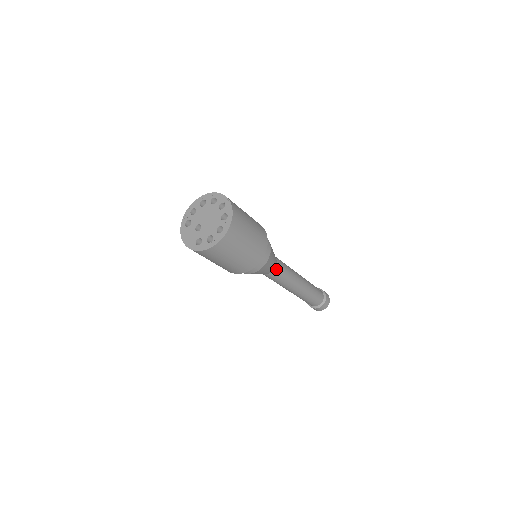
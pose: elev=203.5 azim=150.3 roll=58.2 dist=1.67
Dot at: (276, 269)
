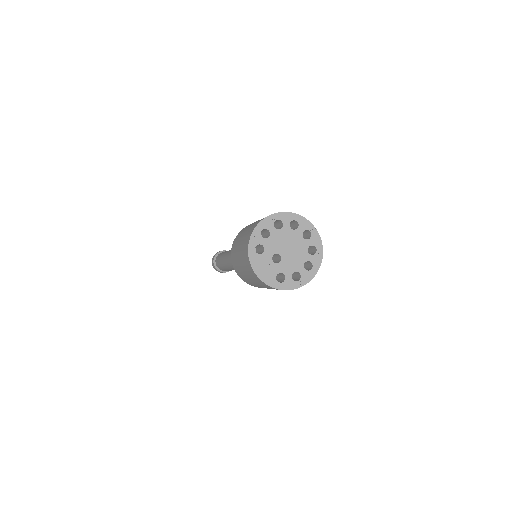
Dot at: occluded
